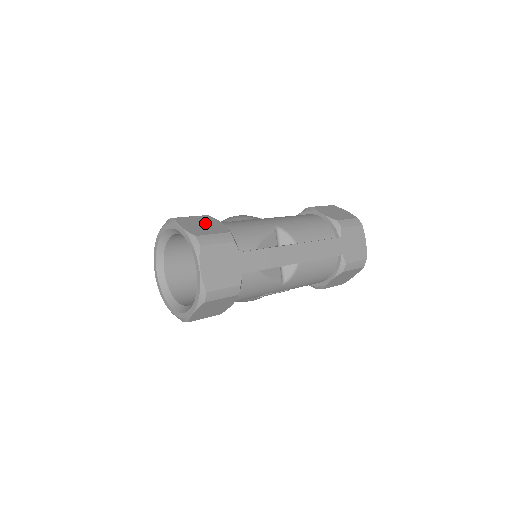
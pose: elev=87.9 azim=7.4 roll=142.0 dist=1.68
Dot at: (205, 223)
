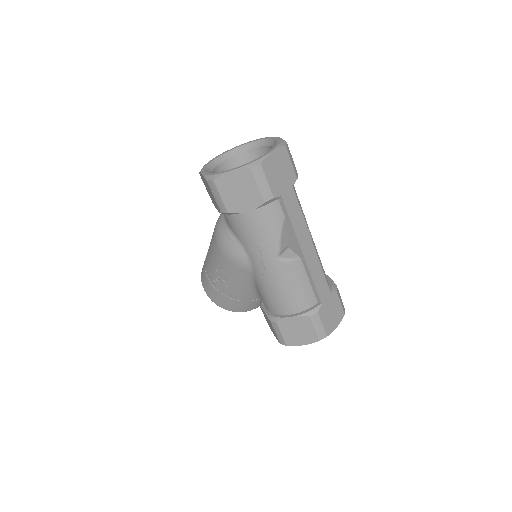
Dot at: occluded
